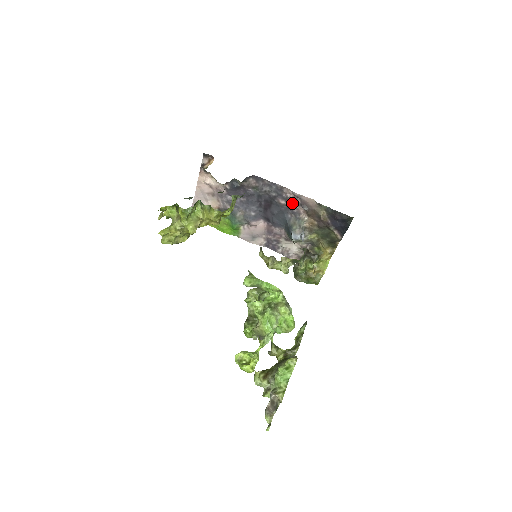
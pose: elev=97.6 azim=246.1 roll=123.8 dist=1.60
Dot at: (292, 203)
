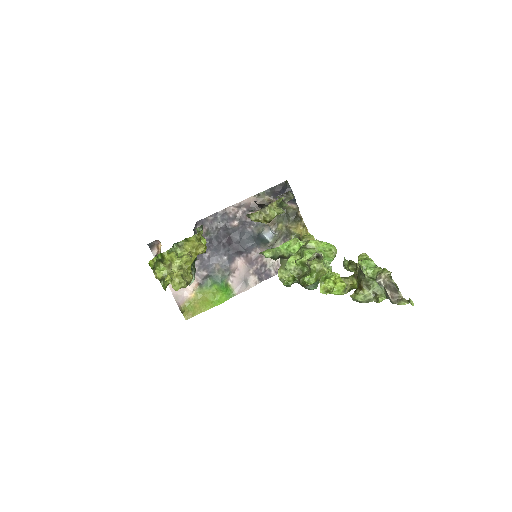
Dot at: (241, 216)
